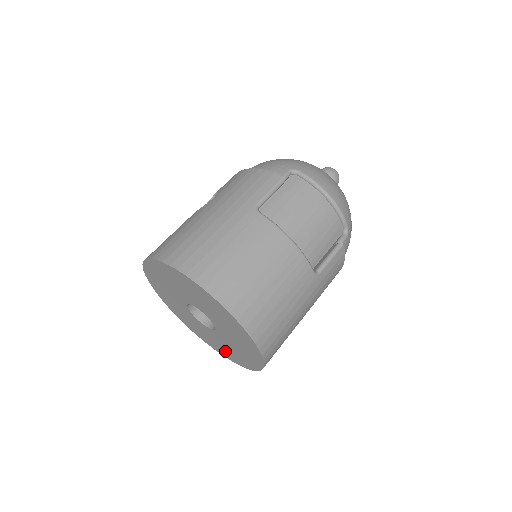
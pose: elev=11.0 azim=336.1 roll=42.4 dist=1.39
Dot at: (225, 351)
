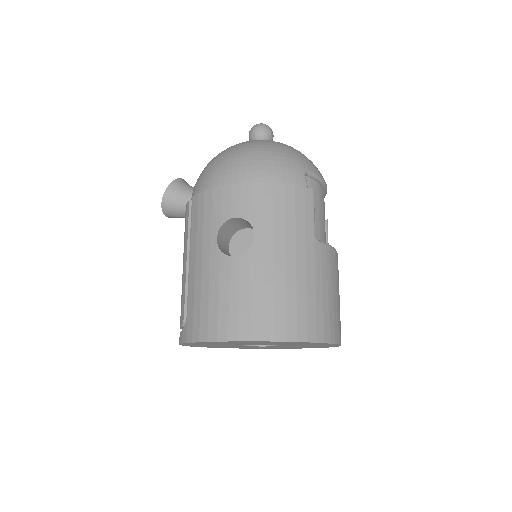
Dot at: occluded
